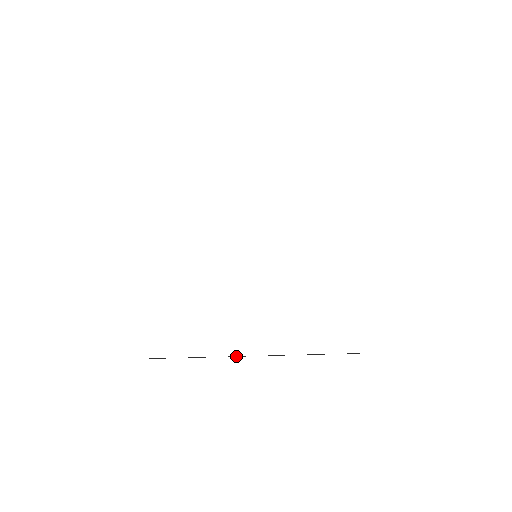
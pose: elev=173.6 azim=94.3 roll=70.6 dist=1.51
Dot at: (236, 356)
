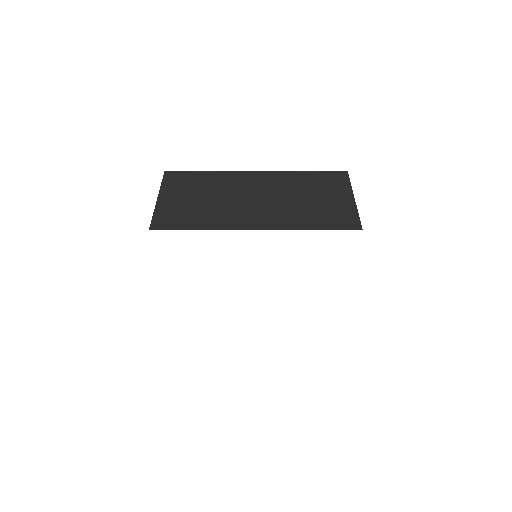
Dot at: occluded
